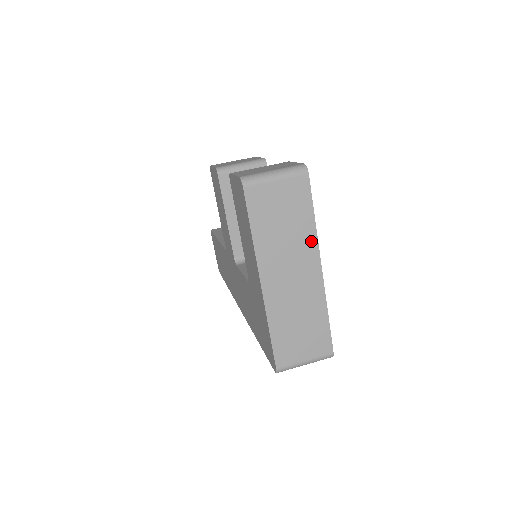
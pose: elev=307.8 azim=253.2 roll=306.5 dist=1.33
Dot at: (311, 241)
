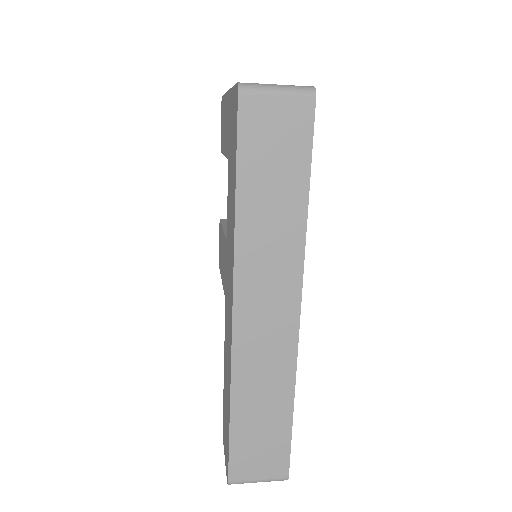
Dot at: occluded
